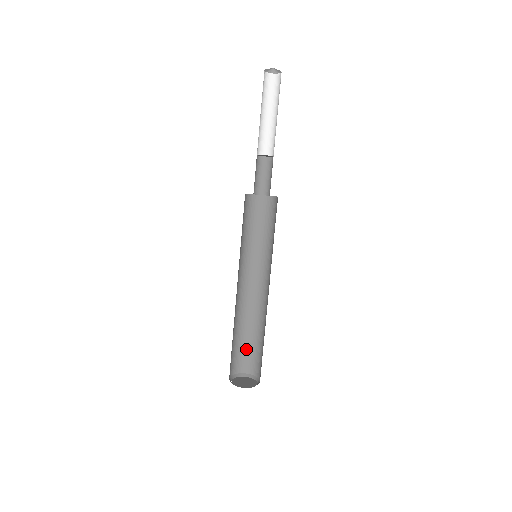
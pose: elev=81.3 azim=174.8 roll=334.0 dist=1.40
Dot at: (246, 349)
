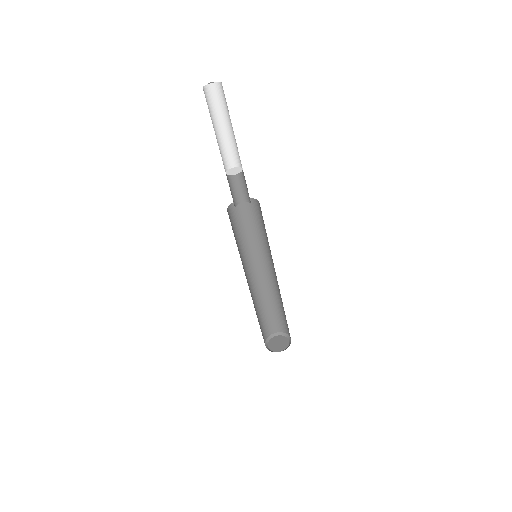
Dot at: (264, 321)
